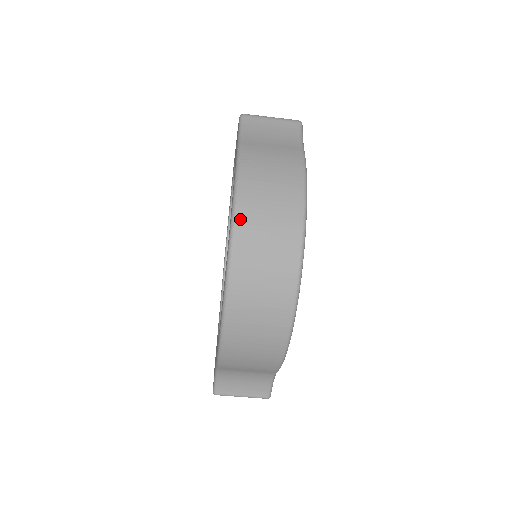
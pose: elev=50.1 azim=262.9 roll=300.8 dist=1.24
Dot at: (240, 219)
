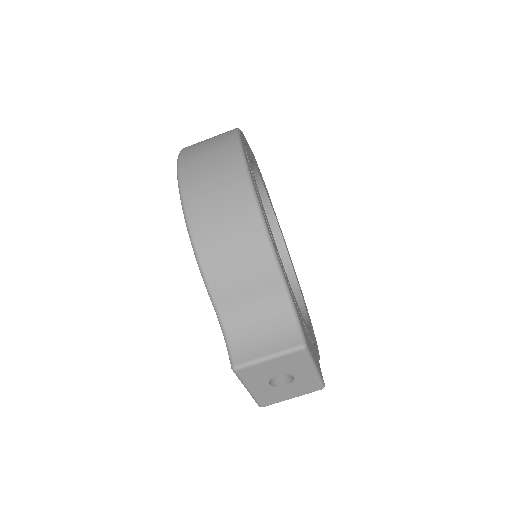
Dot at: (185, 149)
